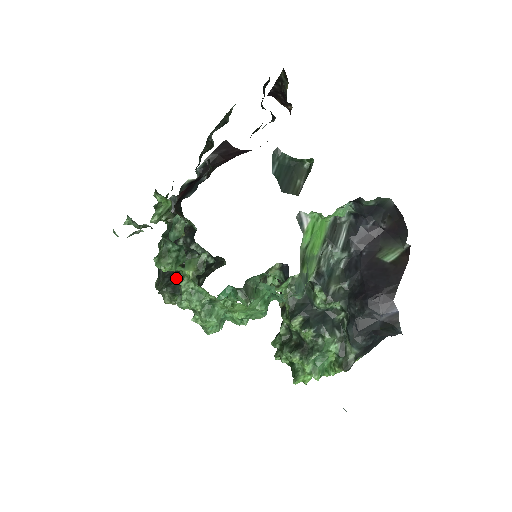
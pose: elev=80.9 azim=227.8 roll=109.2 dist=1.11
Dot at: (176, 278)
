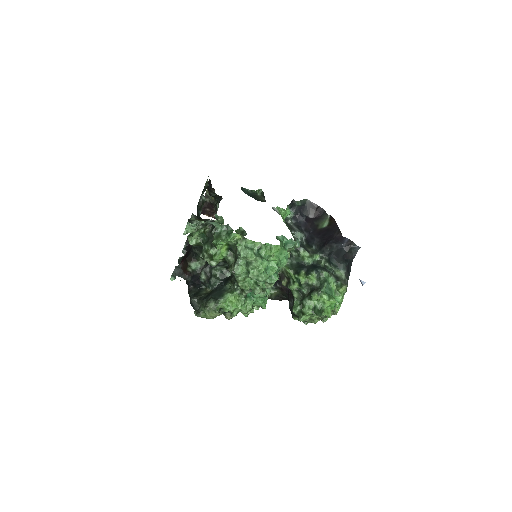
Dot at: (212, 294)
